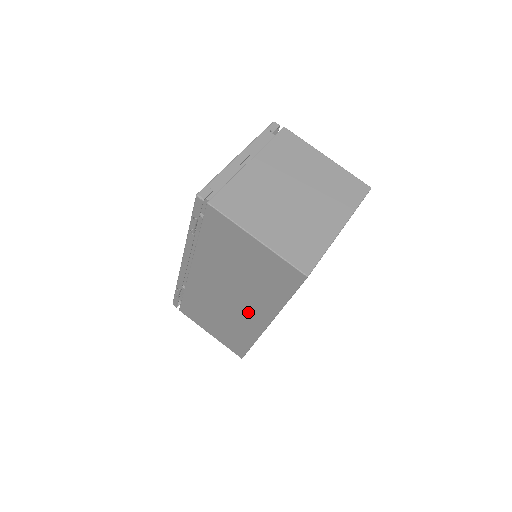
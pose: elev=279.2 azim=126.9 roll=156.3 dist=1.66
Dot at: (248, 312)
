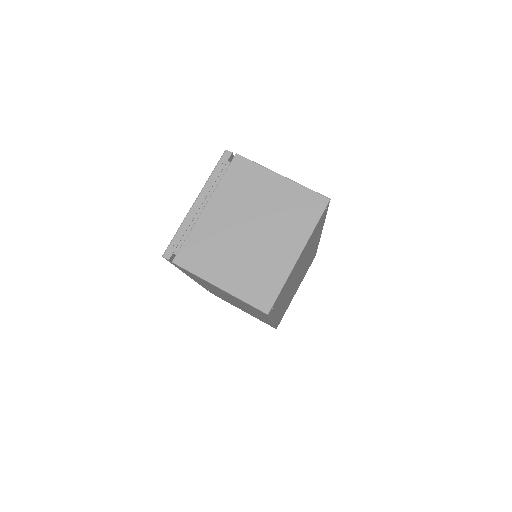
Dot at: (254, 313)
